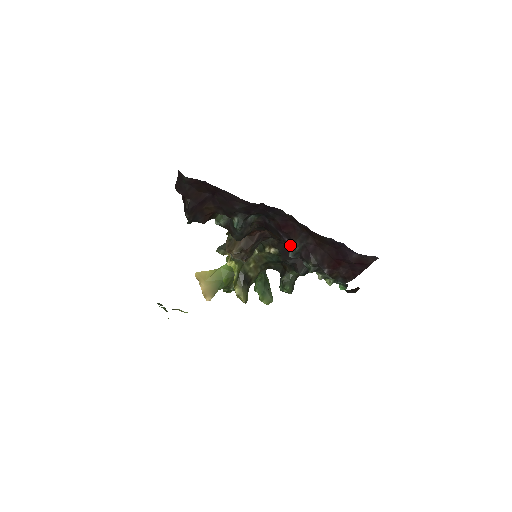
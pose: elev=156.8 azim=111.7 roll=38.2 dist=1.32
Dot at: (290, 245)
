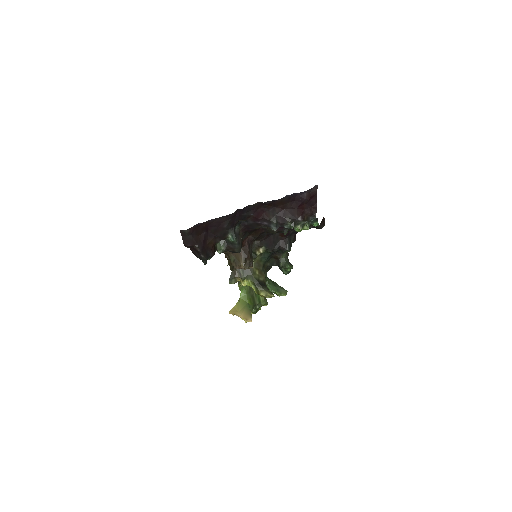
Dot at: (269, 224)
